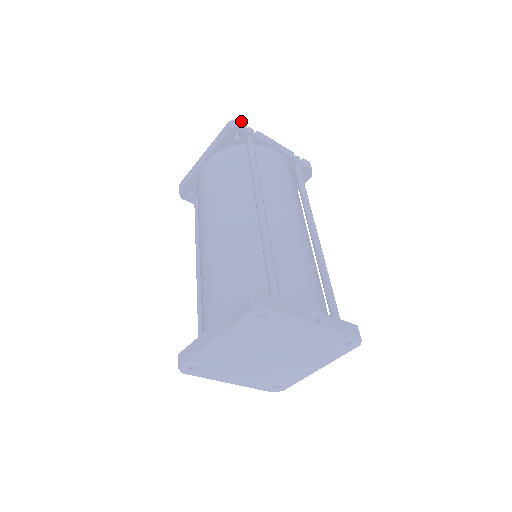
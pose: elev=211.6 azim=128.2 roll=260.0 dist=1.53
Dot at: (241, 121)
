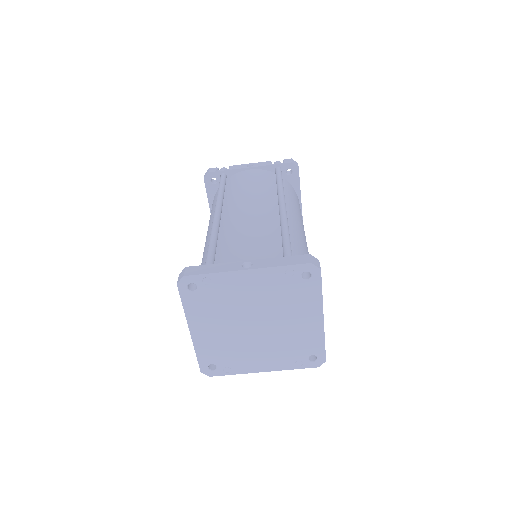
Dot at: (211, 168)
